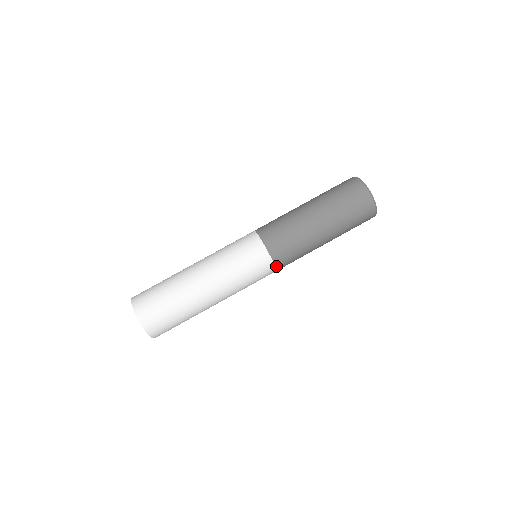
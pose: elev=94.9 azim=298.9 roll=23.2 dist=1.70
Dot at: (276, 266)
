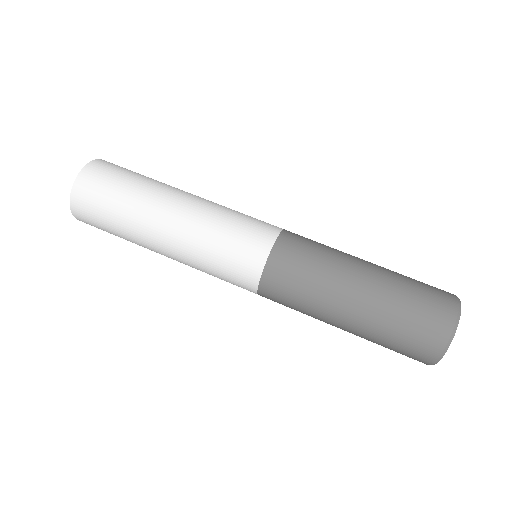
Dot at: (260, 285)
